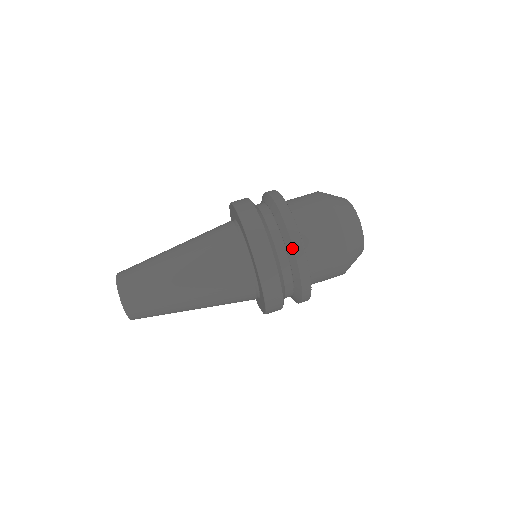
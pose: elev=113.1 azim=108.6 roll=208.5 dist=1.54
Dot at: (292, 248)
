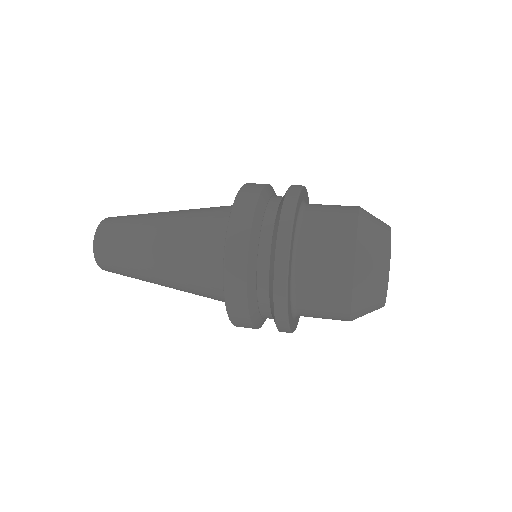
Dot at: occluded
